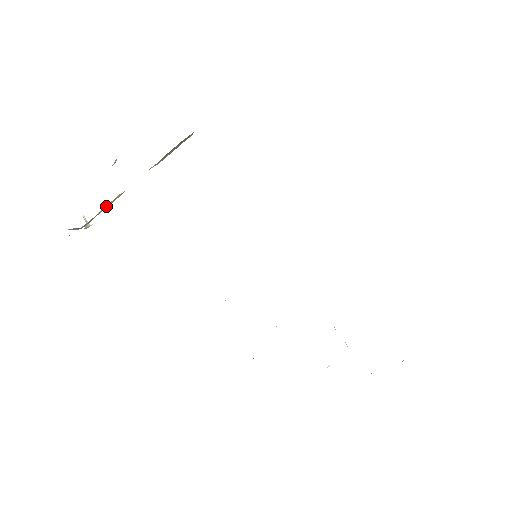
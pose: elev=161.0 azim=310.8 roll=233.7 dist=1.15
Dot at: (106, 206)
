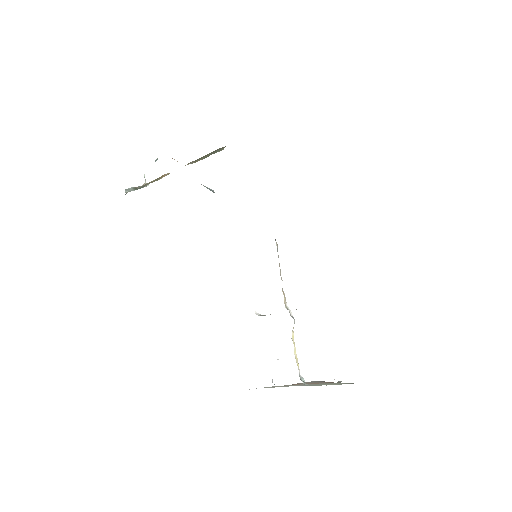
Dot at: (155, 179)
